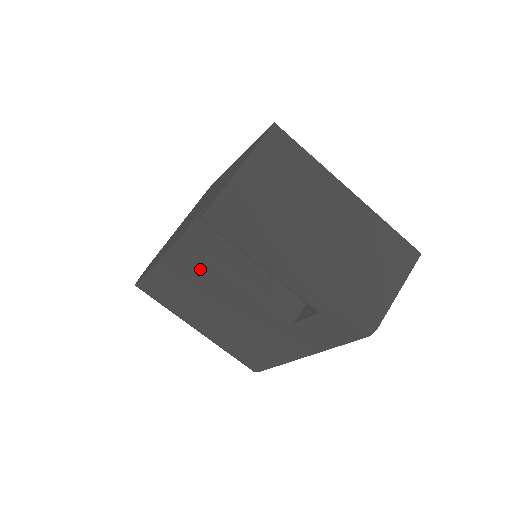
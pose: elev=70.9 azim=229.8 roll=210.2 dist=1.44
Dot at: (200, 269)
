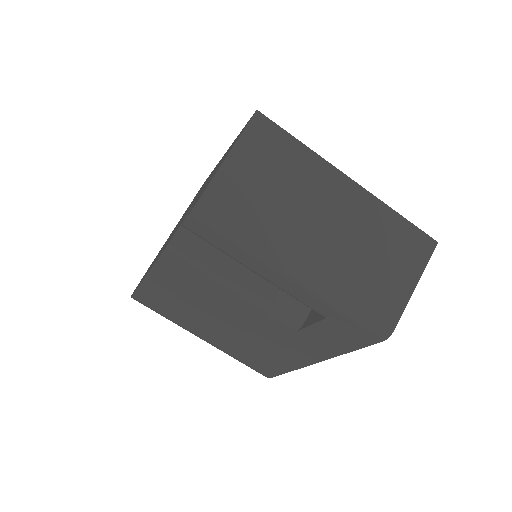
Dot at: (192, 279)
